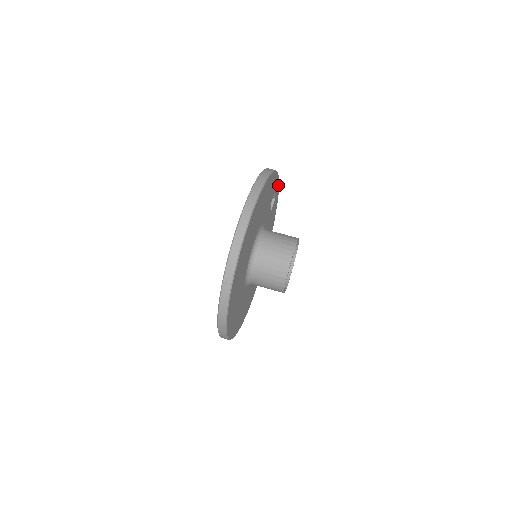
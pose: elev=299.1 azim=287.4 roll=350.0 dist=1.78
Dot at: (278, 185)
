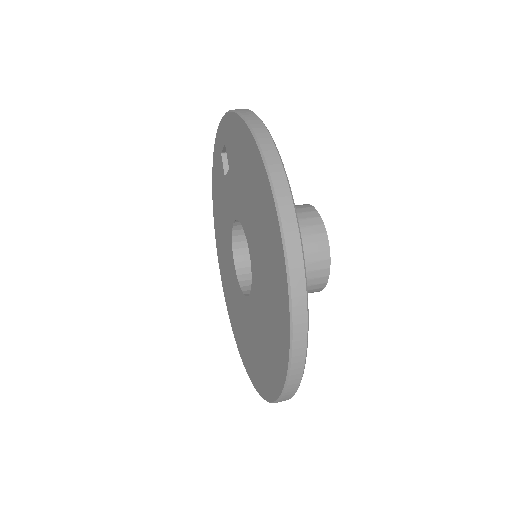
Dot at: occluded
